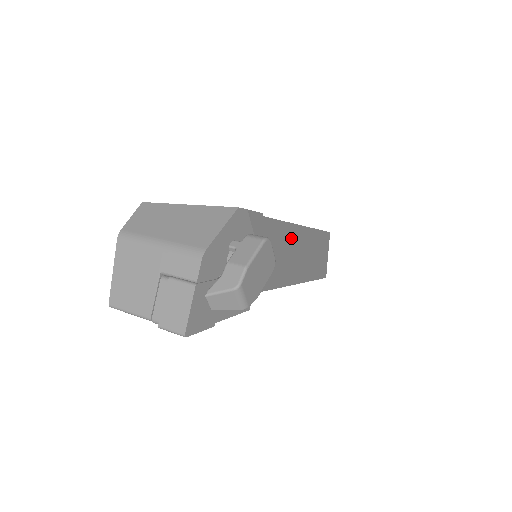
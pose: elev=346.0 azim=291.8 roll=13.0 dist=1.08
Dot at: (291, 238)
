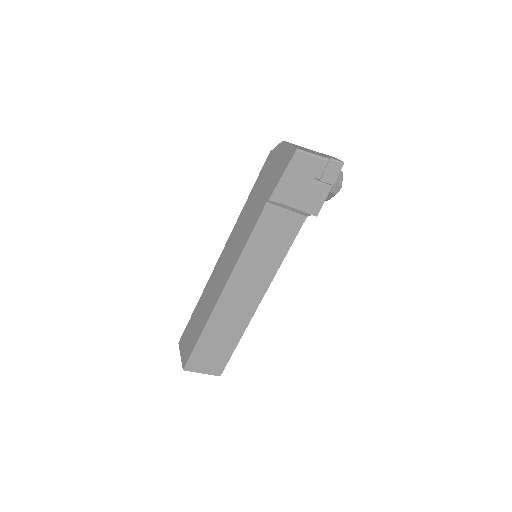
Dot at: occluded
